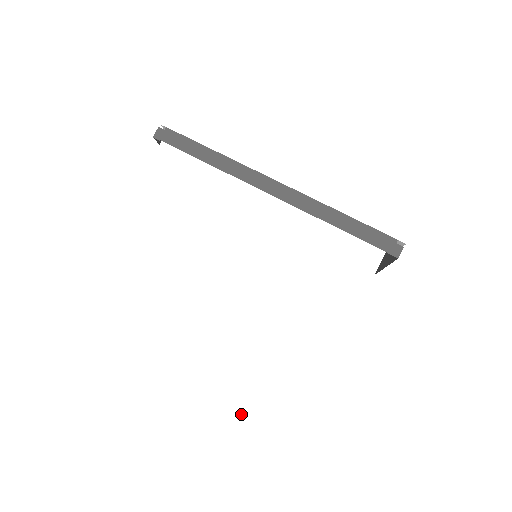
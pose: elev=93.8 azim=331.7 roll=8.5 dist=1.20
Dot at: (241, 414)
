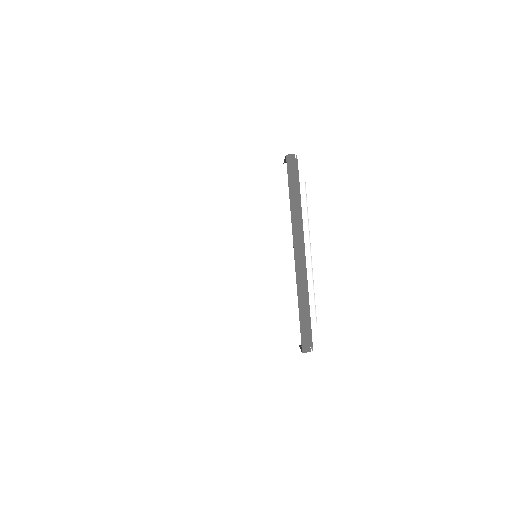
Dot at: (158, 321)
